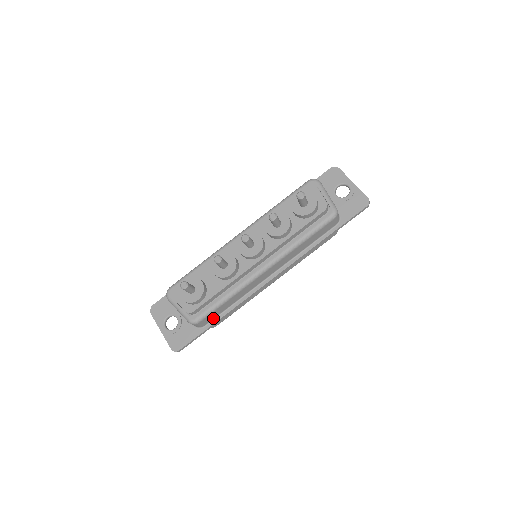
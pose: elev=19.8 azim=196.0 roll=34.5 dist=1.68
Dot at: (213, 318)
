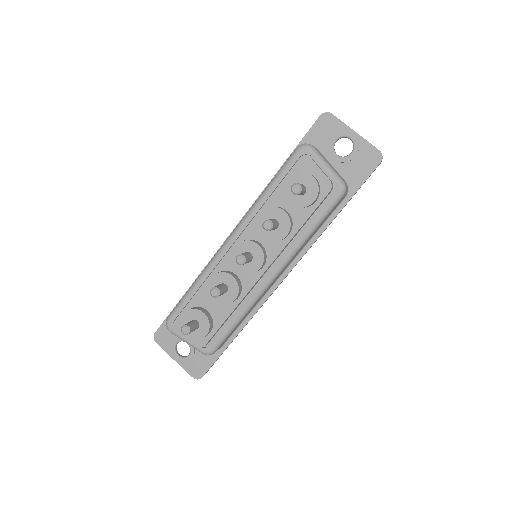
Dot at: (228, 337)
